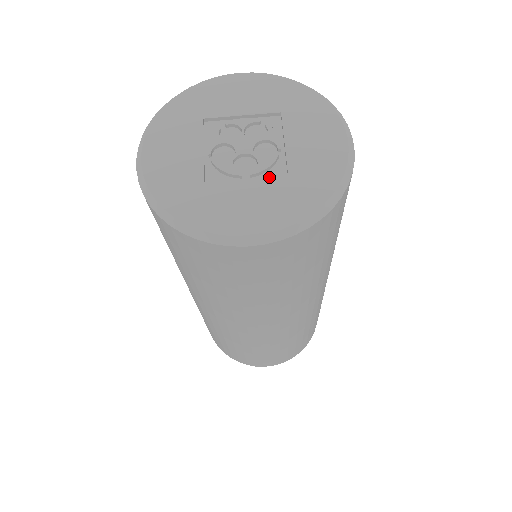
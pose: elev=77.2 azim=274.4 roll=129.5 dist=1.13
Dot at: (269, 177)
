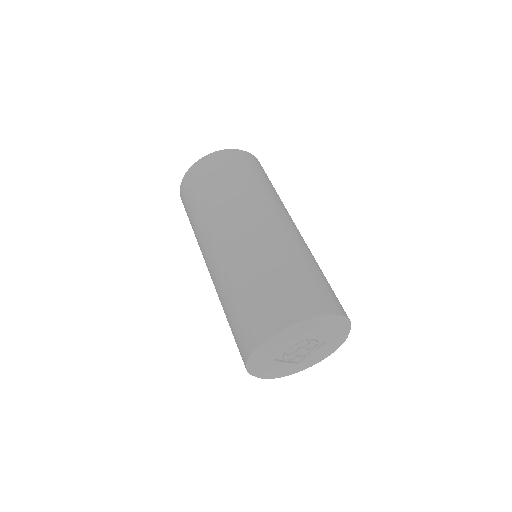
Dot at: (293, 363)
